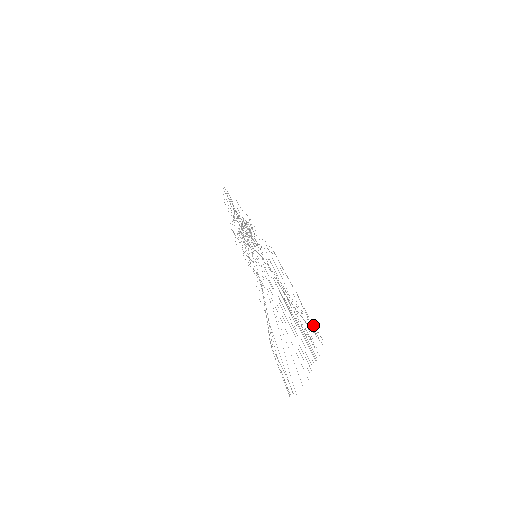
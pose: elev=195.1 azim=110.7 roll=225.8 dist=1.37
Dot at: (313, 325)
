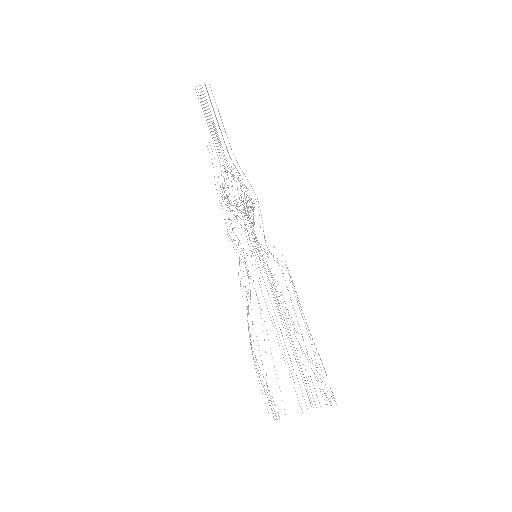
Dot at: occluded
